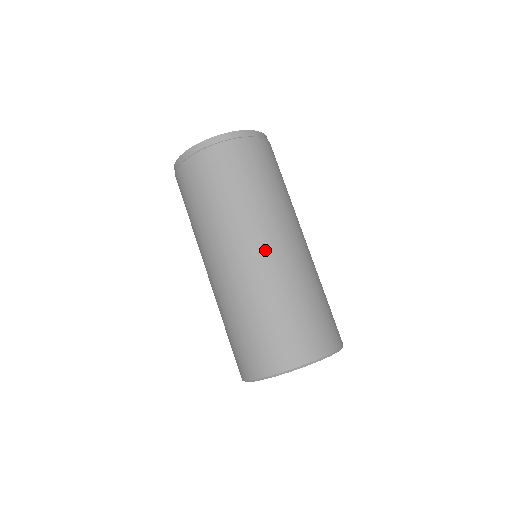
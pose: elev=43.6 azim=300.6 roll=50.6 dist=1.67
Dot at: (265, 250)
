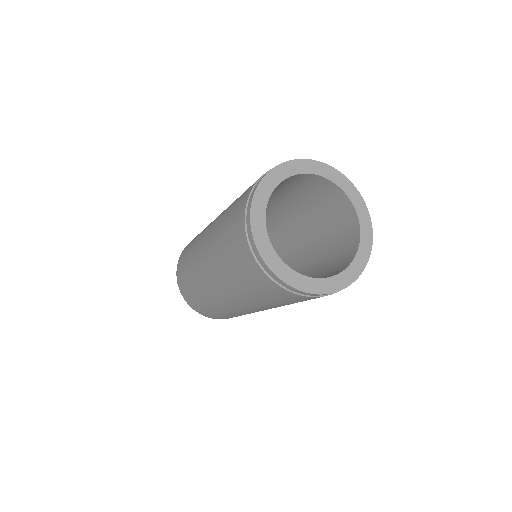
Dot at: occluded
